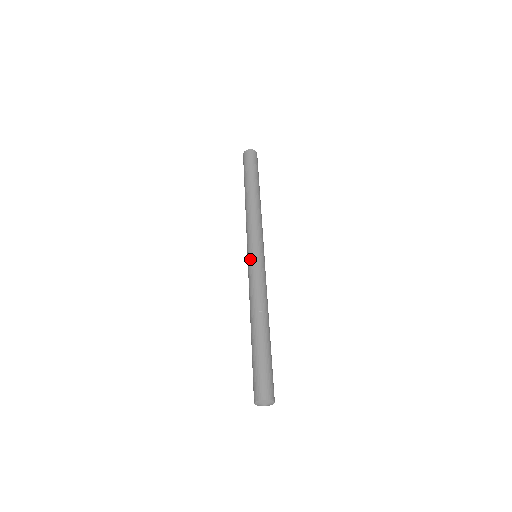
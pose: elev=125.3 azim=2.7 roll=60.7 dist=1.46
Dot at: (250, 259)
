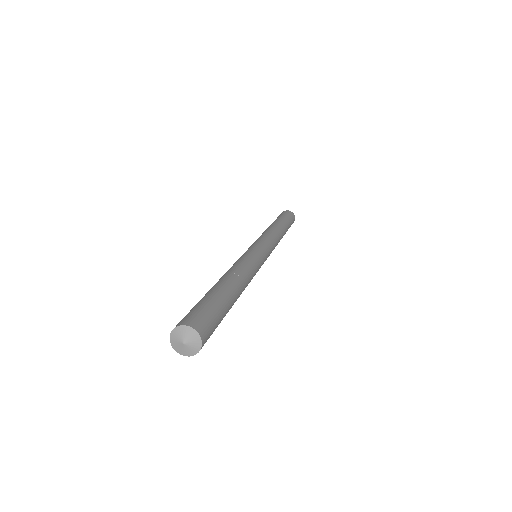
Dot at: (253, 248)
